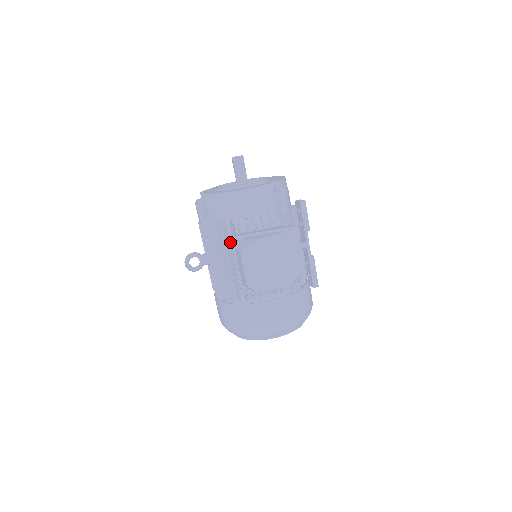
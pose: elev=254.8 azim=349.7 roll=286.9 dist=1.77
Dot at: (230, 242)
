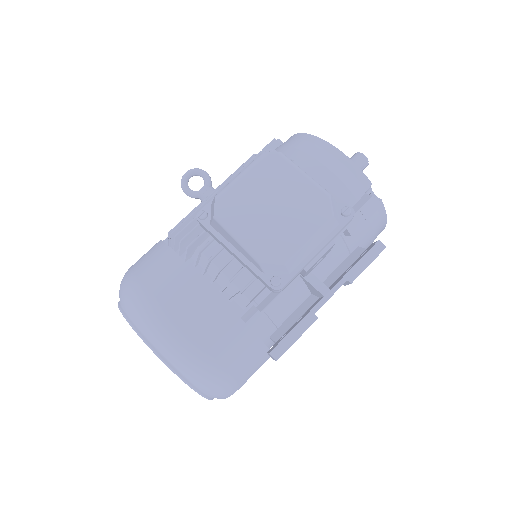
Dot at: occluded
